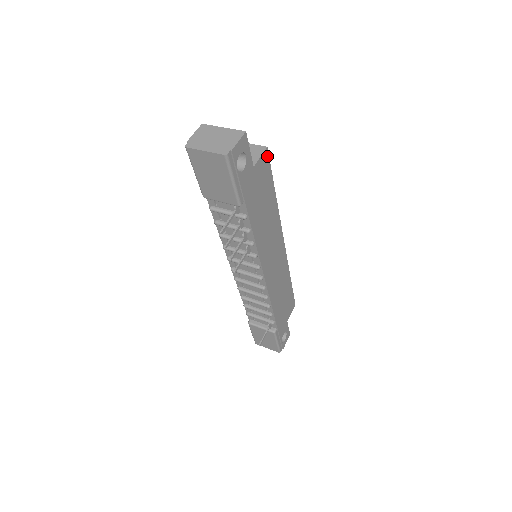
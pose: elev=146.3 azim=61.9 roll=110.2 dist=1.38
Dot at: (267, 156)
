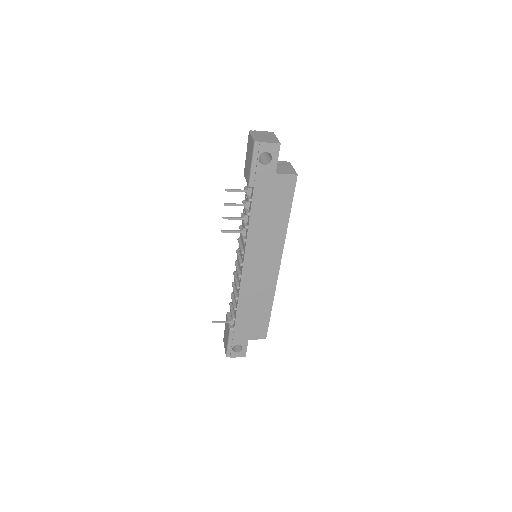
Dot at: (294, 181)
